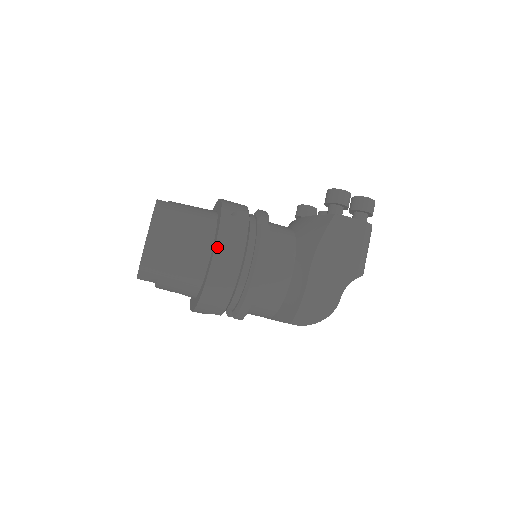
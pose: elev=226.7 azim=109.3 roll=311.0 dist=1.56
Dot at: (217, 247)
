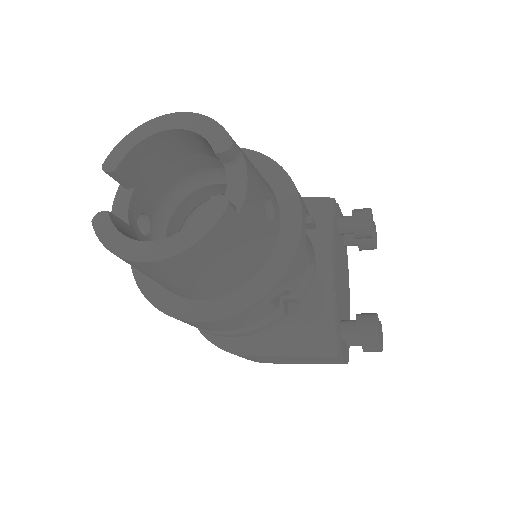
Dot at: (209, 322)
